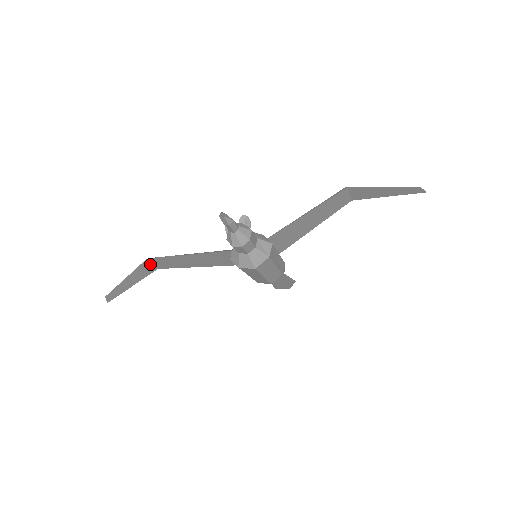
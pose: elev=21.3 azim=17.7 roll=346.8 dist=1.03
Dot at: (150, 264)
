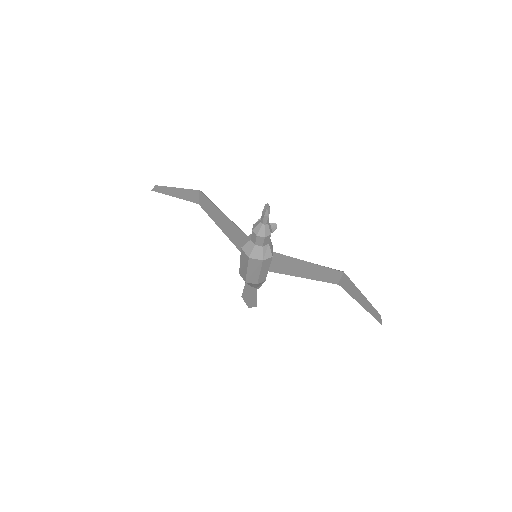
Dot at: (199, 196)
